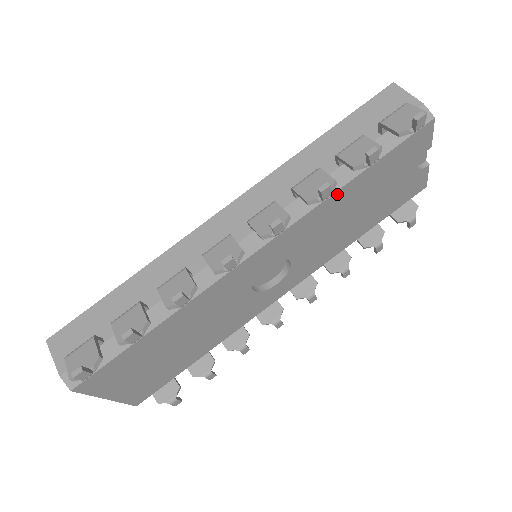
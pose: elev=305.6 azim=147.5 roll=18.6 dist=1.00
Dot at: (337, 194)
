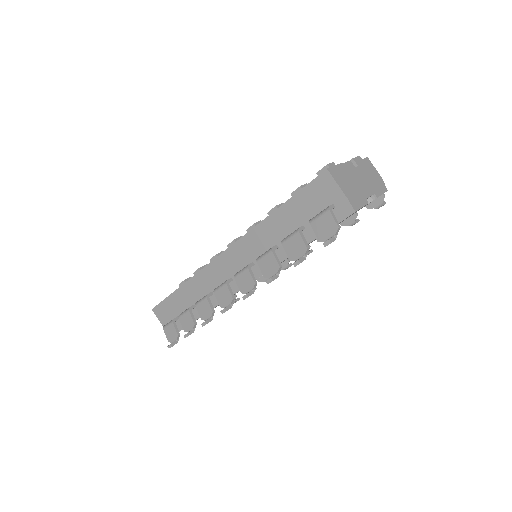
Dot at: occluded
